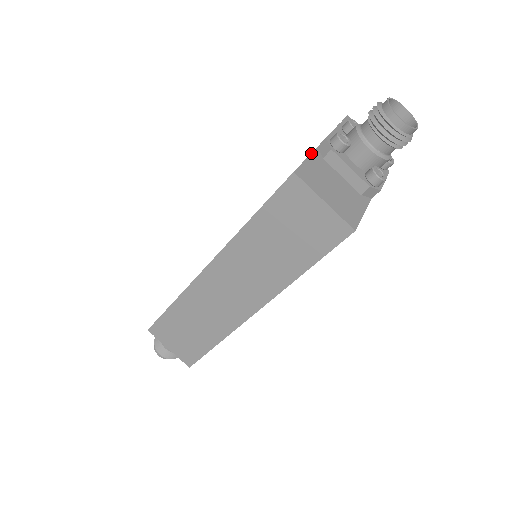
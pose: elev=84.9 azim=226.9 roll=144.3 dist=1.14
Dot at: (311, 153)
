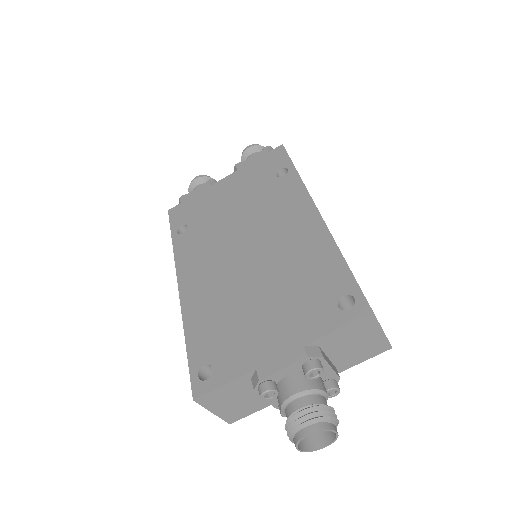
Dot at: (237, 378)
